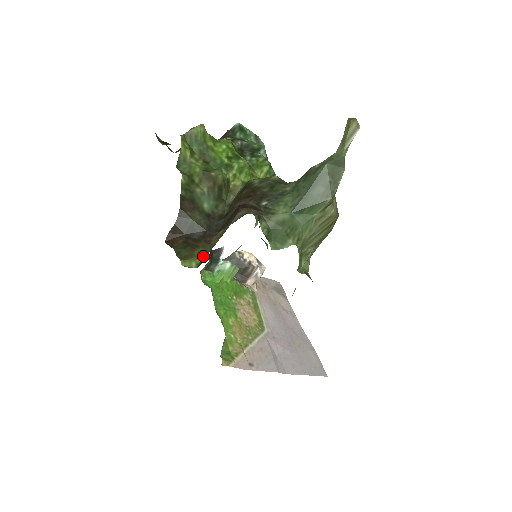
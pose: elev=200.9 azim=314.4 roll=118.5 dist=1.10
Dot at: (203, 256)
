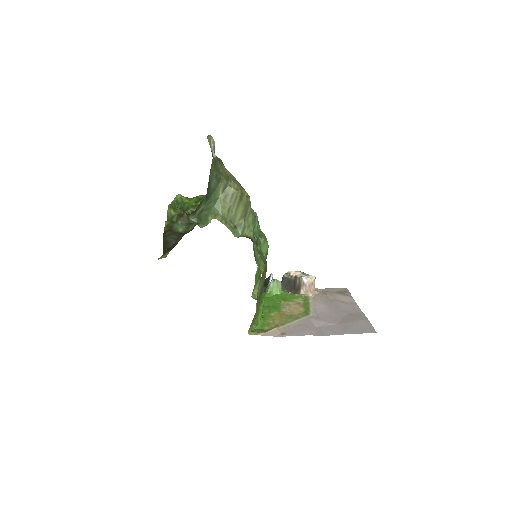
Dot at: occluded
